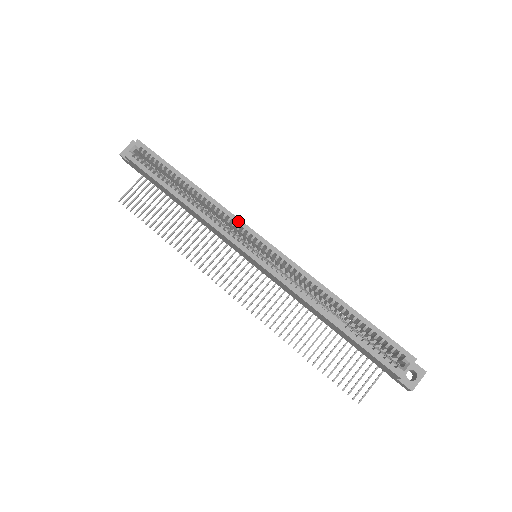
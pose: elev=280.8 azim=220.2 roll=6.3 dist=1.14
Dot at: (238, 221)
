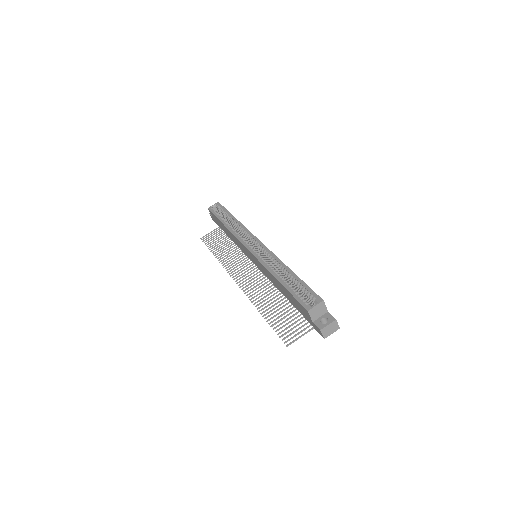
Dot at: (249, 233)
